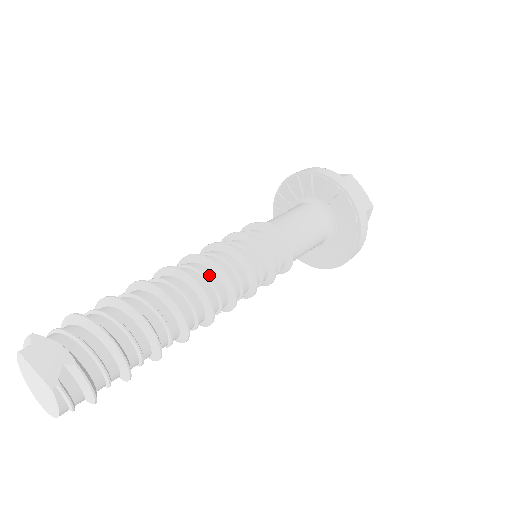
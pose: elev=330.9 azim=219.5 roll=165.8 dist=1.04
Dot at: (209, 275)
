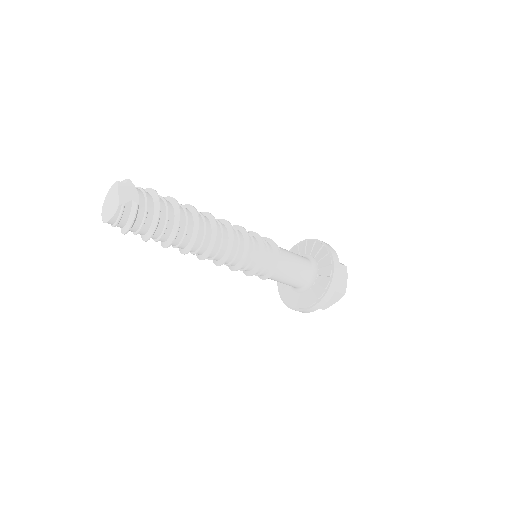
Dot at: (225, 234)
